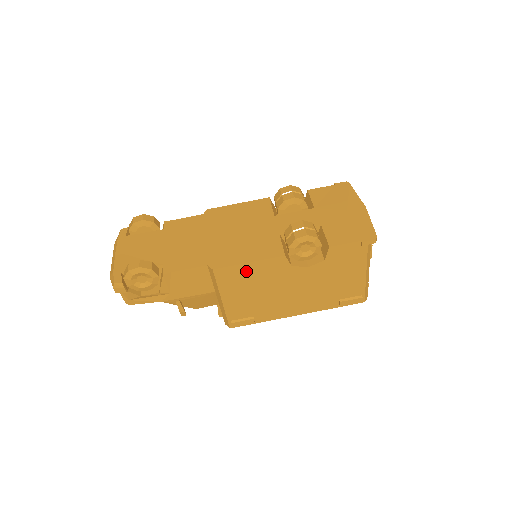
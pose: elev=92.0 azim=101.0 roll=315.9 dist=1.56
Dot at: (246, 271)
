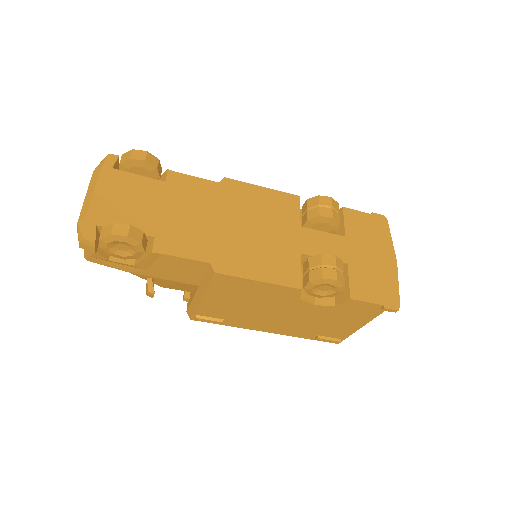
Dot at: (250, 286)
